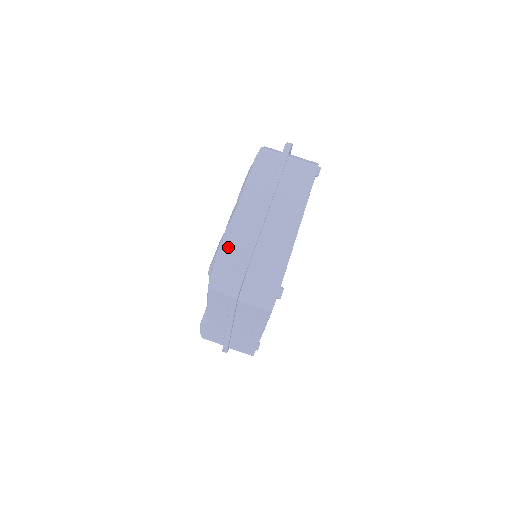
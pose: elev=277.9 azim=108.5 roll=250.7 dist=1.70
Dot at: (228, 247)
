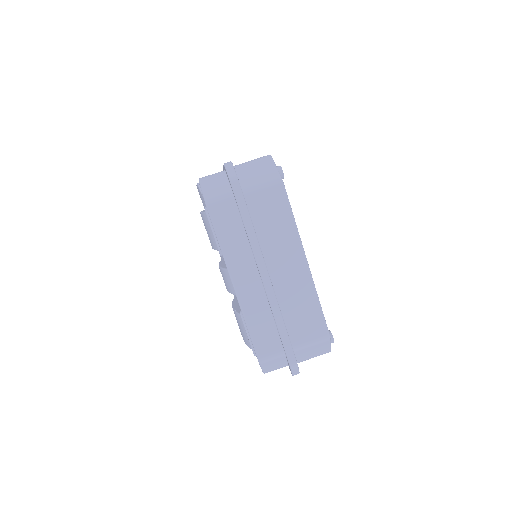
Dot at: (261, 344)
